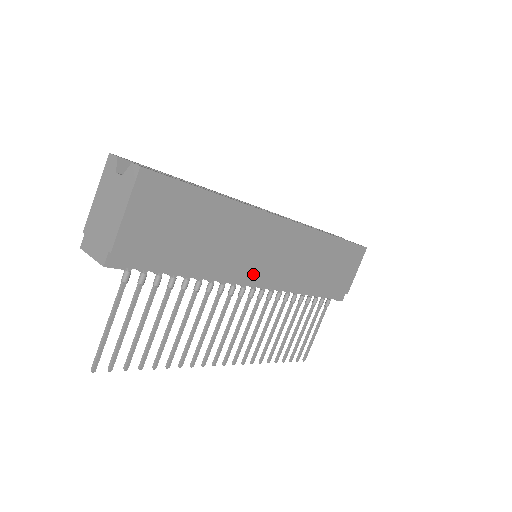
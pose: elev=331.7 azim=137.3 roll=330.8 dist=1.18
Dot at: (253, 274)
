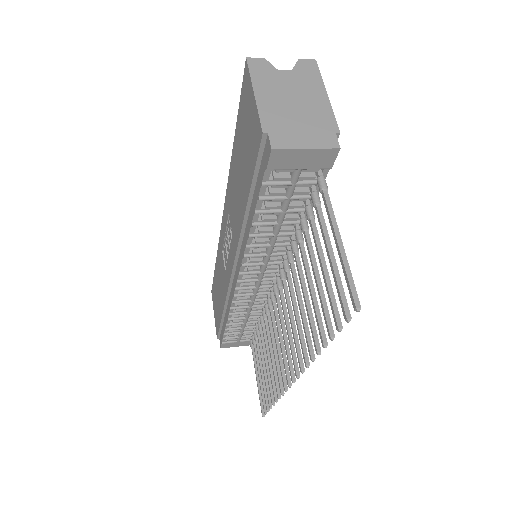
Dot at: occluded
